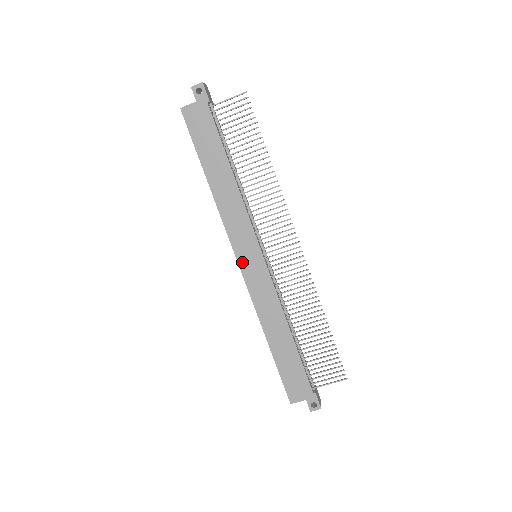
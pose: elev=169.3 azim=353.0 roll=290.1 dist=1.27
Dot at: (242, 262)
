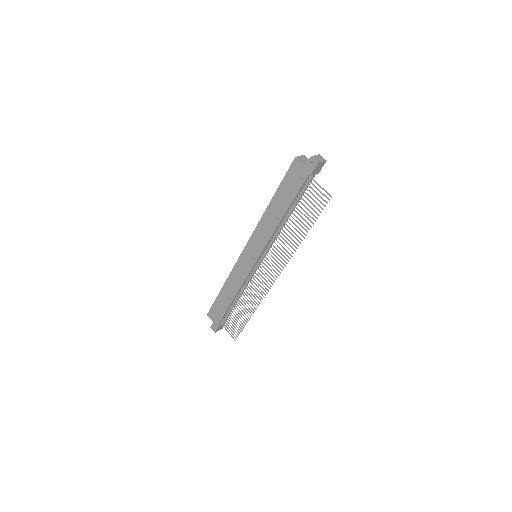
Dot at: (246, 251)
